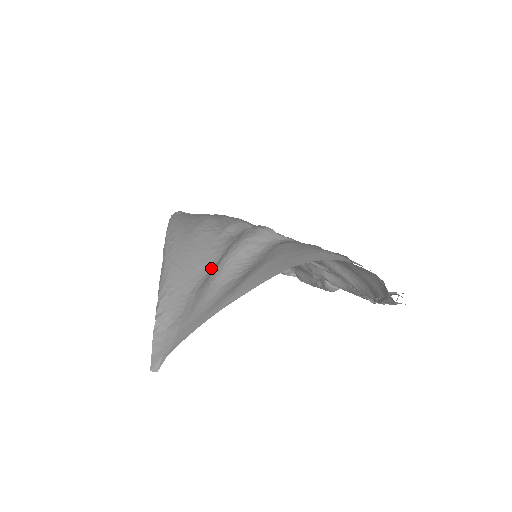
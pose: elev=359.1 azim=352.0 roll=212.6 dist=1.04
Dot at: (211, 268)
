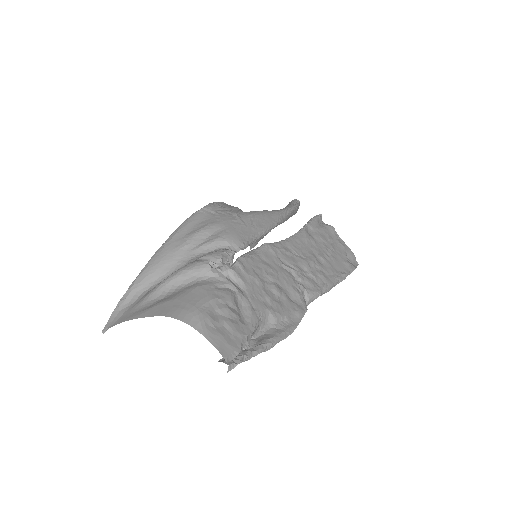
Dot at: occluded
